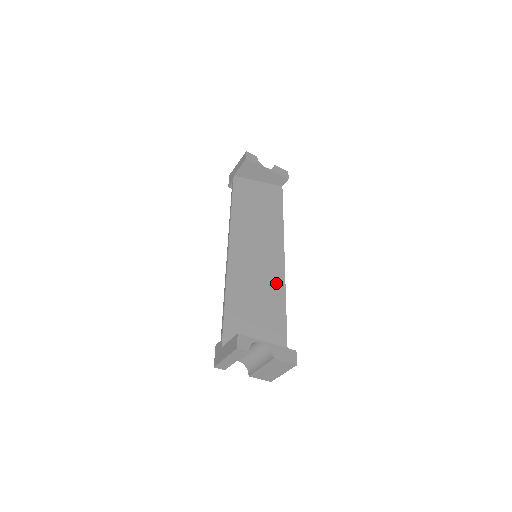
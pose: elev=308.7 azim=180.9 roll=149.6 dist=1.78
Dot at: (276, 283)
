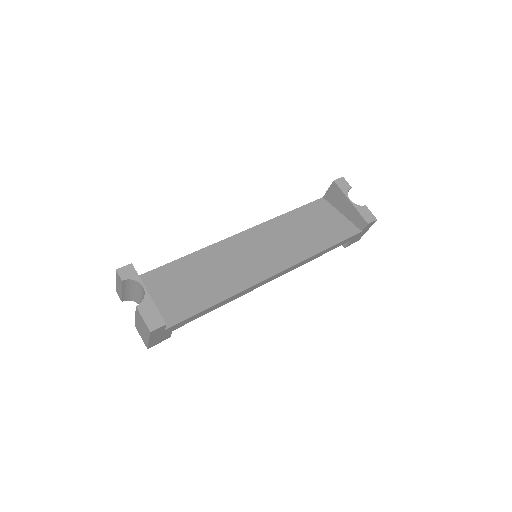
Dot at: (239, 282)
